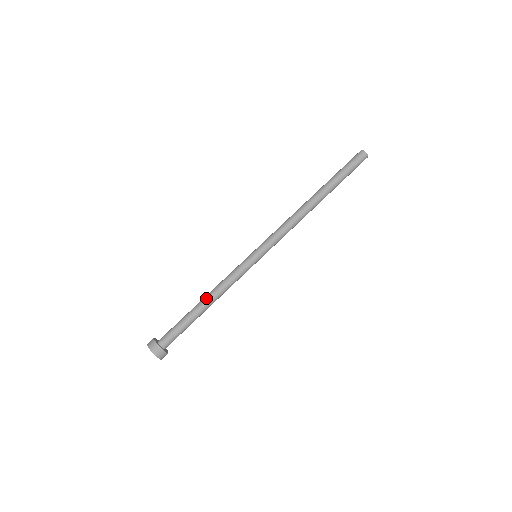
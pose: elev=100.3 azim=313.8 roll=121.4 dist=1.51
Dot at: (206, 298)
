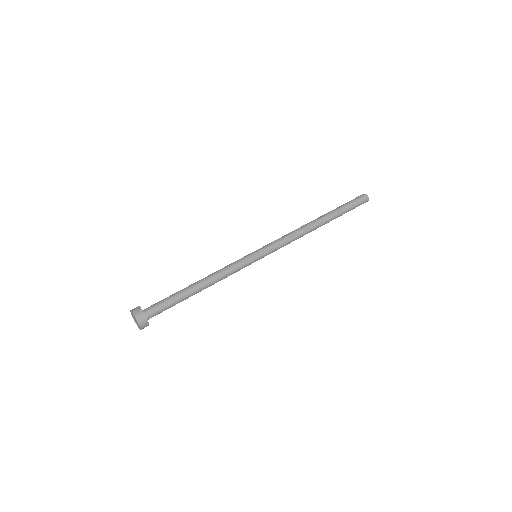
Dot at: (199, 280)
